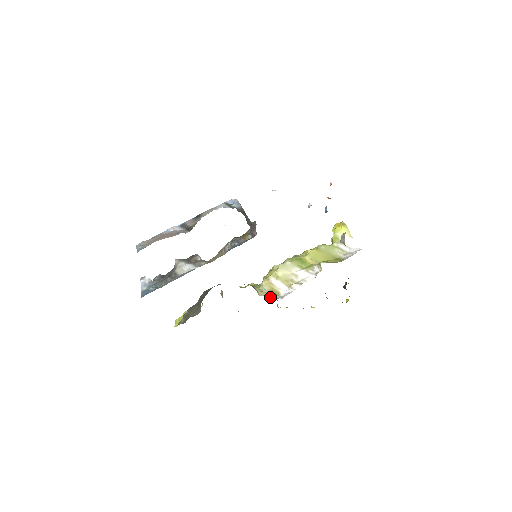
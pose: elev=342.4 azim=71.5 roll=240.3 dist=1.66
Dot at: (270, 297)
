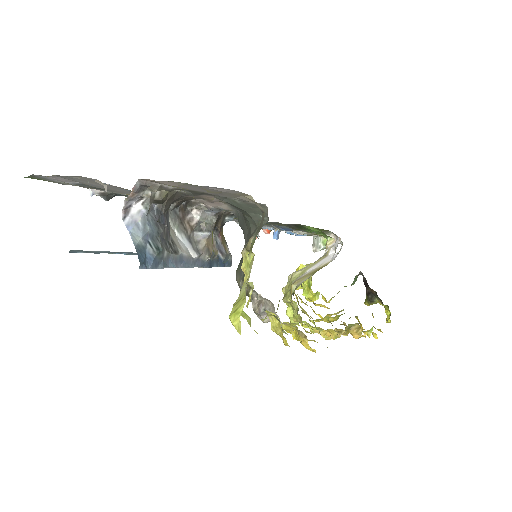
Dot at: occluded
